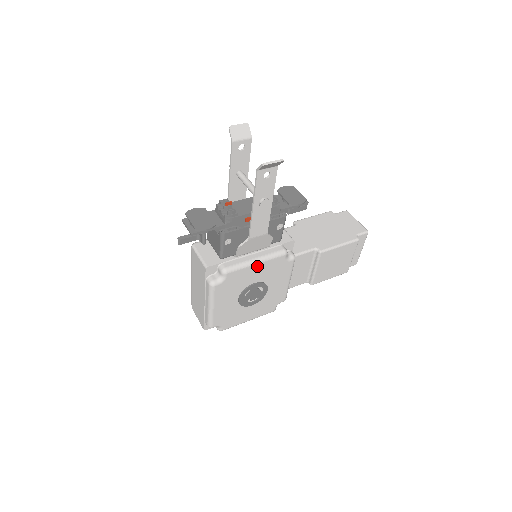
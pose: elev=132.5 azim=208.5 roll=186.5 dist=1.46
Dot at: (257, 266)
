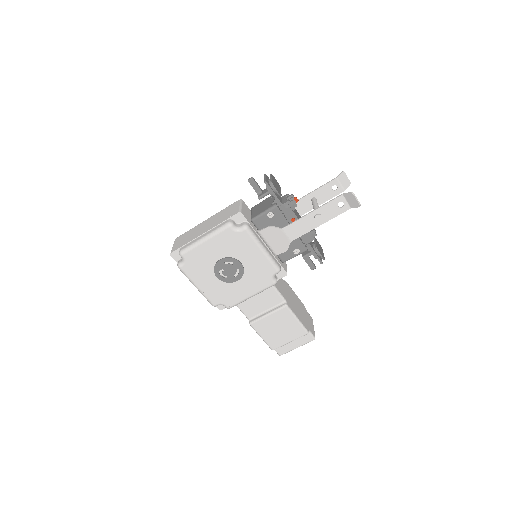
Dot at: (259, 253)
